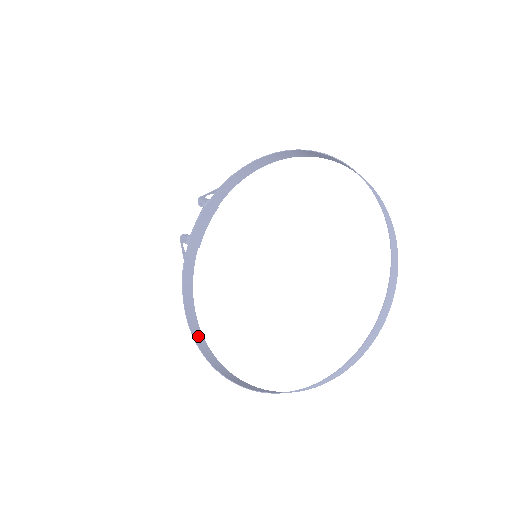
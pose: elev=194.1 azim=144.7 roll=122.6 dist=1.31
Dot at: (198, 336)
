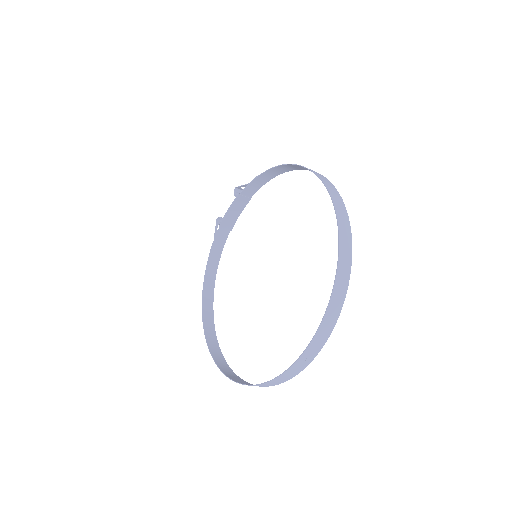
Dot at: (208, 308)
